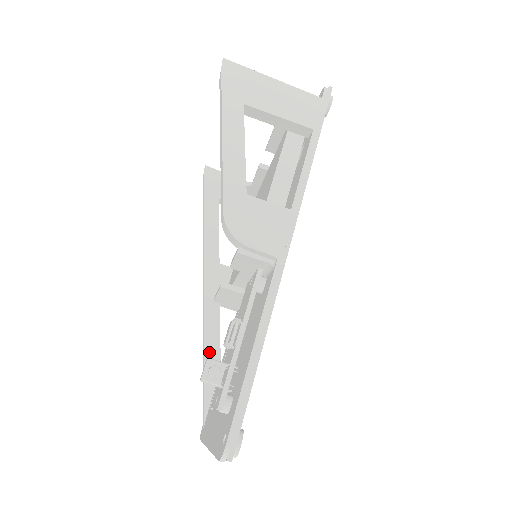
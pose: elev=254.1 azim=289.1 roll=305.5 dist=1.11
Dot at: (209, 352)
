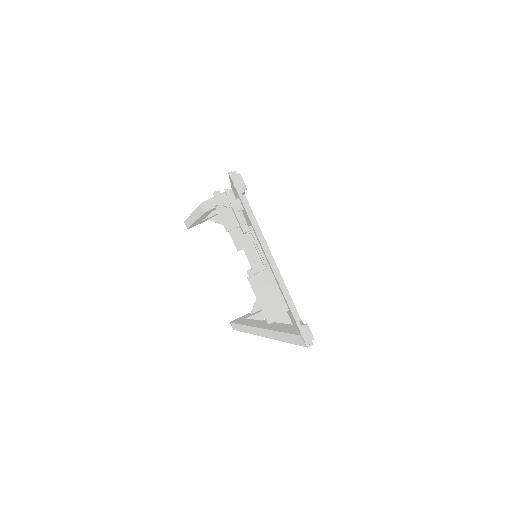
Dot at: (280, 329)
